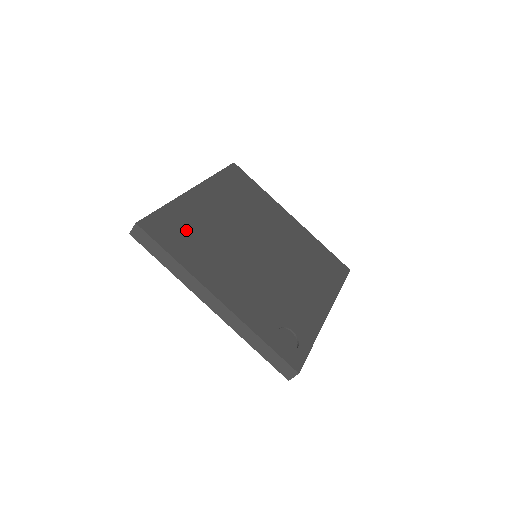
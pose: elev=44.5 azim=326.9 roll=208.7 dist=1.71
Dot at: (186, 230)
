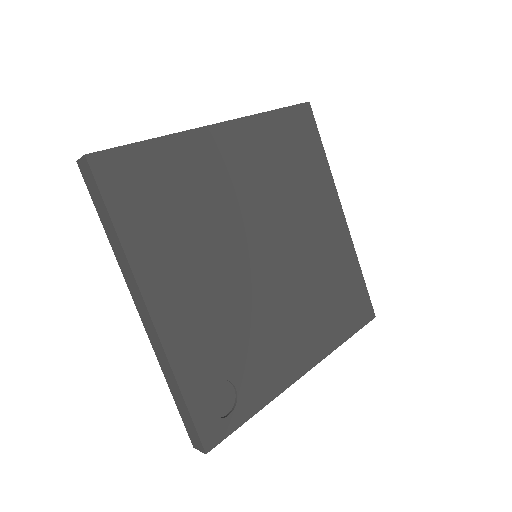
Dot at: (165, 190)
